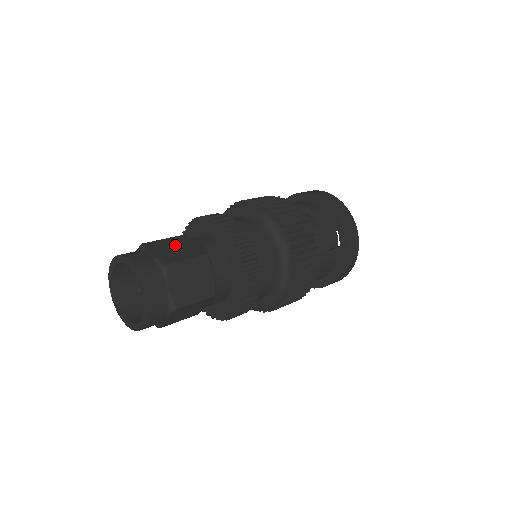
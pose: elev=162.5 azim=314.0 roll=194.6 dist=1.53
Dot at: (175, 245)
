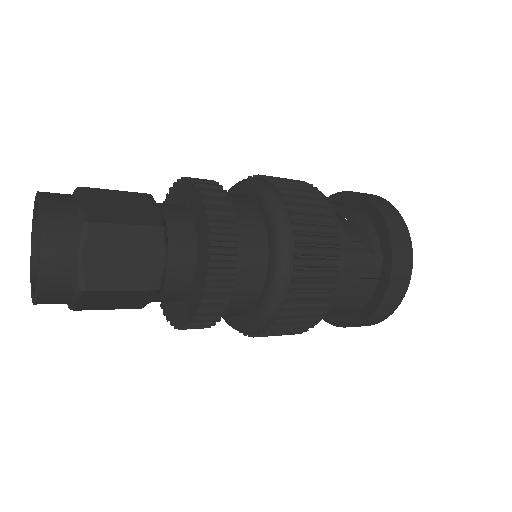
Dot at: (126, 202)
